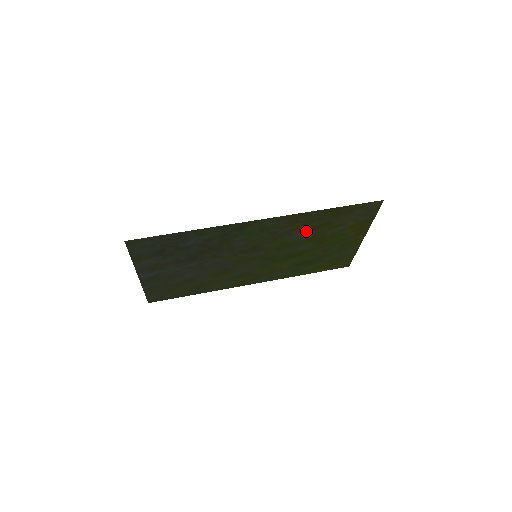
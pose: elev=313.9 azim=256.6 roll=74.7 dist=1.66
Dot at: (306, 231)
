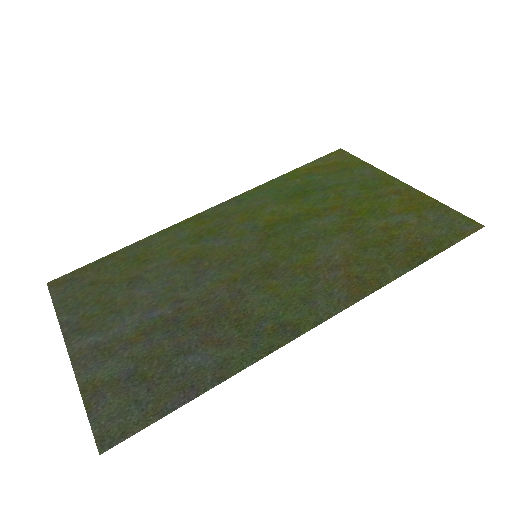
Dot at: (352, 248)
